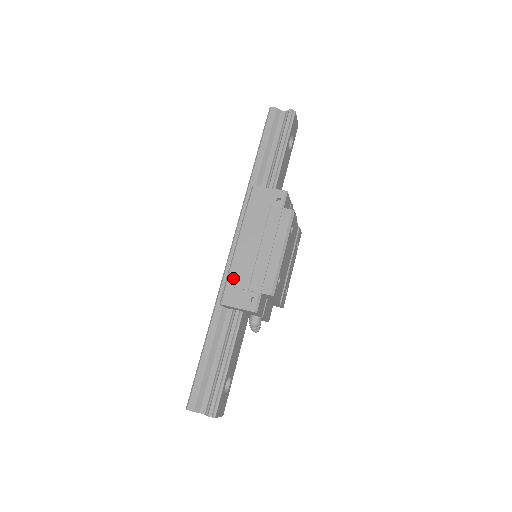
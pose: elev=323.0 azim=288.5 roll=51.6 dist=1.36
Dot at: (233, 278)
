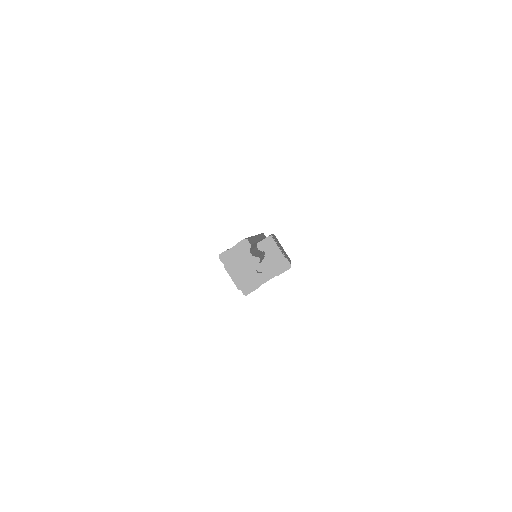
Dot at: occluded
